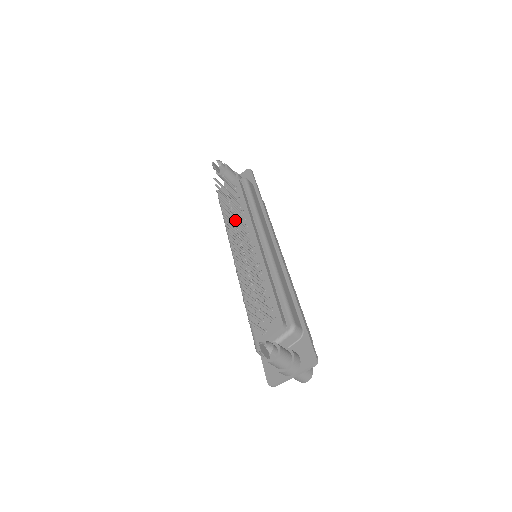
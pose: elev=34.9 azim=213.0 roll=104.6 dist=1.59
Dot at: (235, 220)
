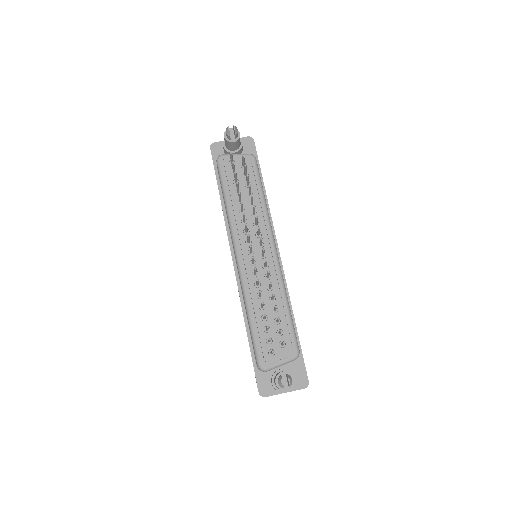
Dot at: (244, 210)
